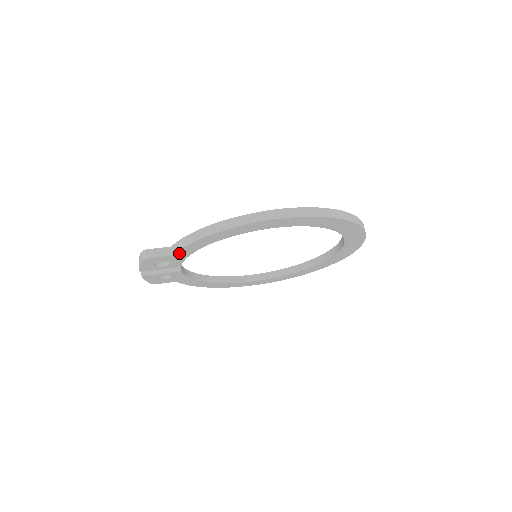
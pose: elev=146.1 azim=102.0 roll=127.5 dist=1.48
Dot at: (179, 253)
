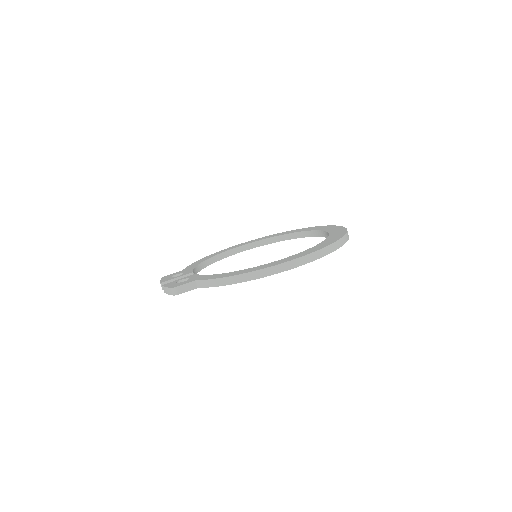
Dot at: occluded
